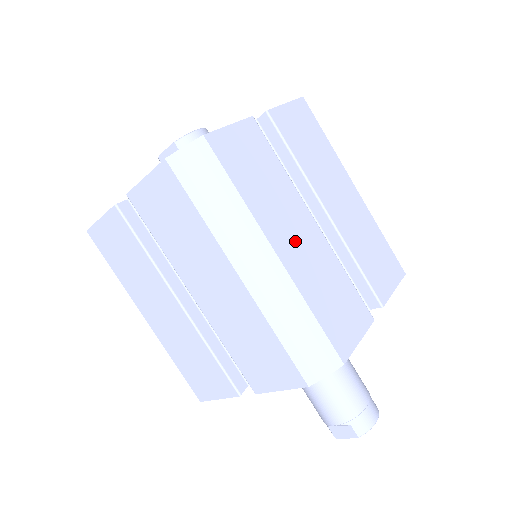
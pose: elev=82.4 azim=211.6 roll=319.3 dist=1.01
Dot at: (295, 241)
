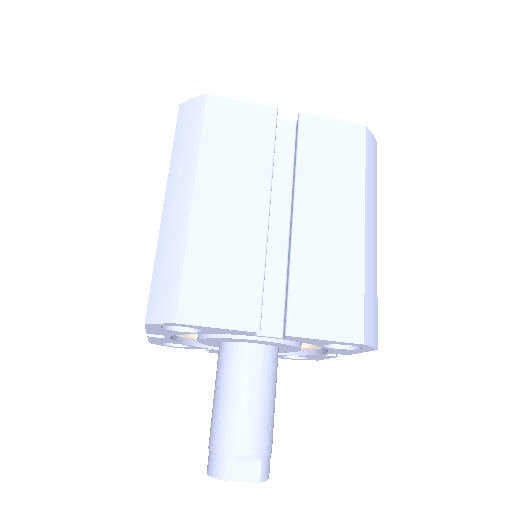
Dot at: occluded
